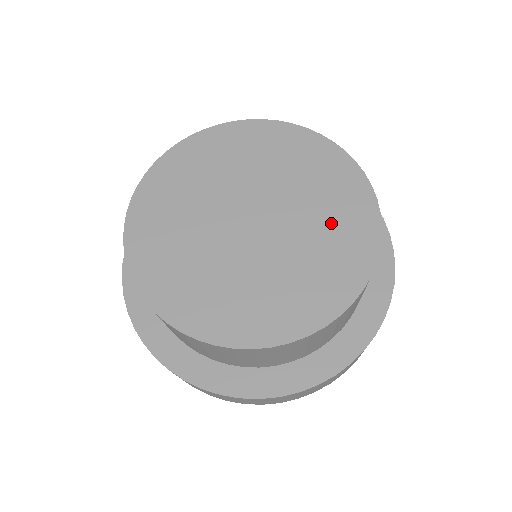
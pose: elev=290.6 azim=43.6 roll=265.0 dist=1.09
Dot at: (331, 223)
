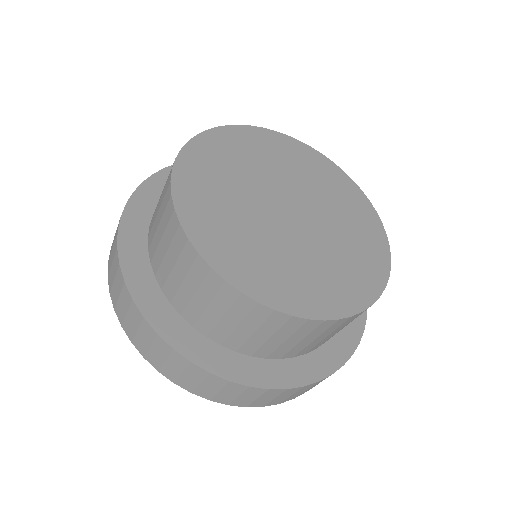
Dot at: (351, 223)
